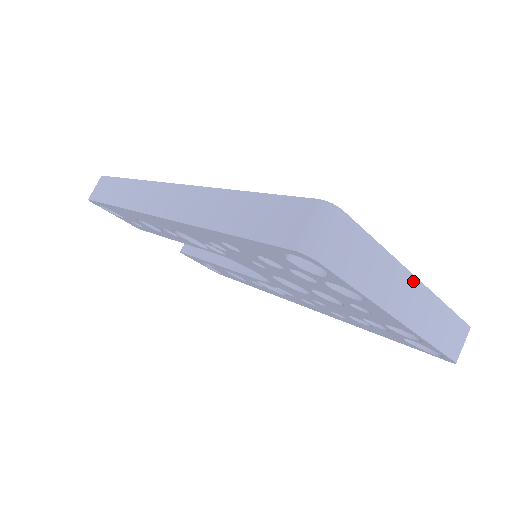
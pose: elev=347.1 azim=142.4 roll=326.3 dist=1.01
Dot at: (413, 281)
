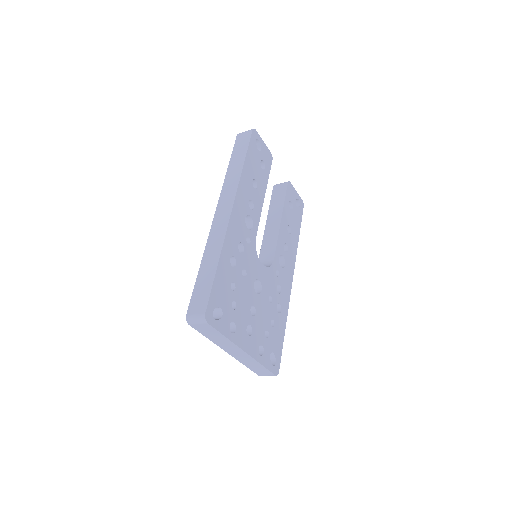
Dot at: (241, 350)
